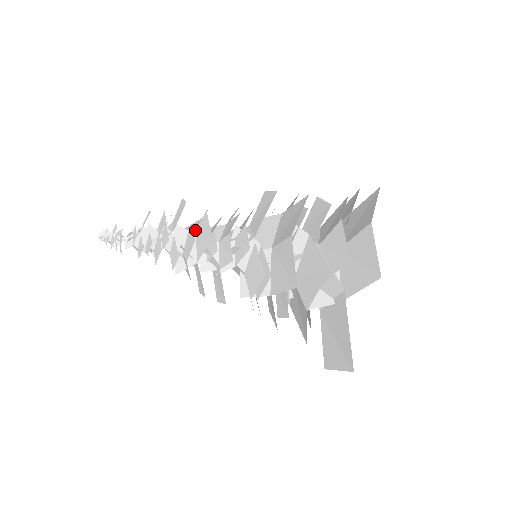
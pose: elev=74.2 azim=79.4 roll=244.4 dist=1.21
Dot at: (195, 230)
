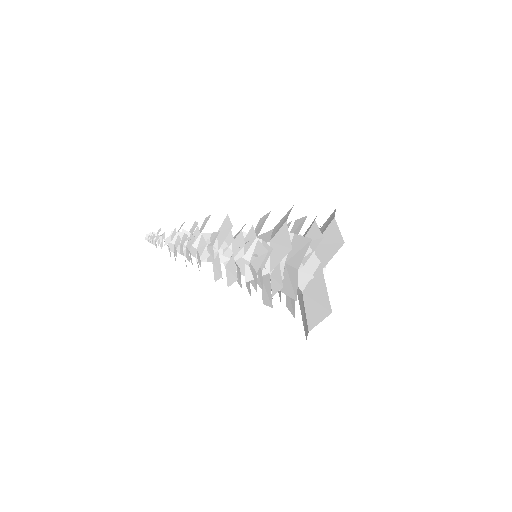
Dot at: occluded
